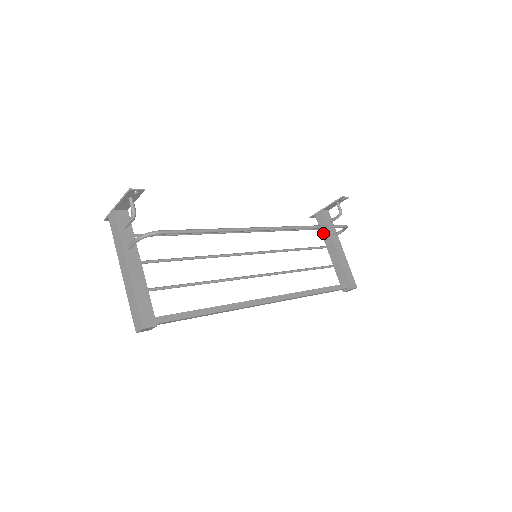
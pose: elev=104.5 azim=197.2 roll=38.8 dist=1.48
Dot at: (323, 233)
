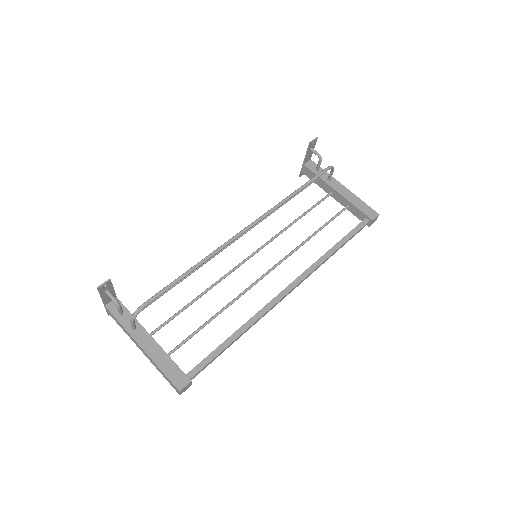
Dot at: (318, 184)
